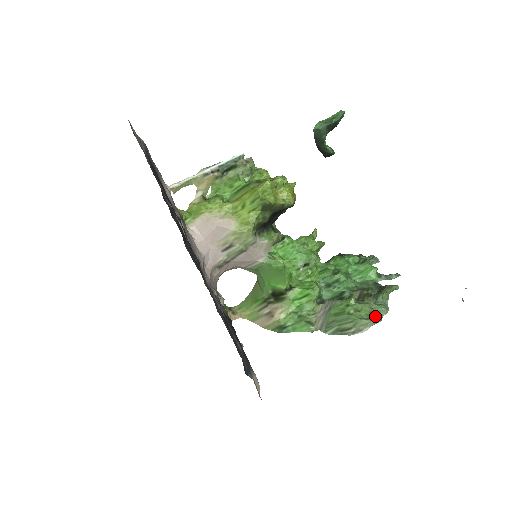
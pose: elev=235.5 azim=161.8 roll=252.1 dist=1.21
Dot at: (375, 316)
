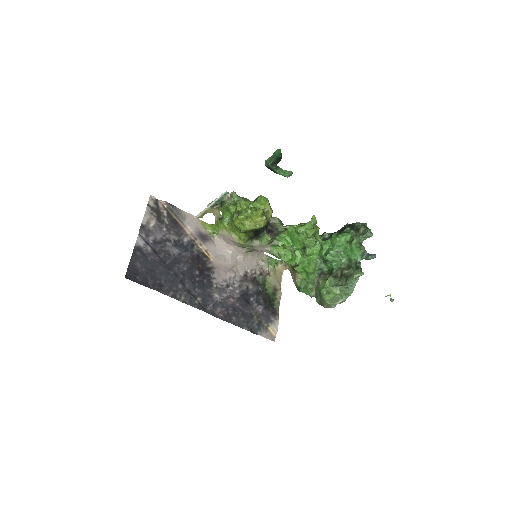
Dot at: (339, 298)
